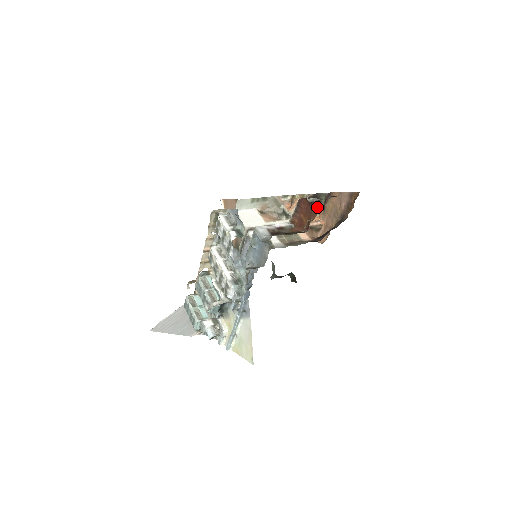
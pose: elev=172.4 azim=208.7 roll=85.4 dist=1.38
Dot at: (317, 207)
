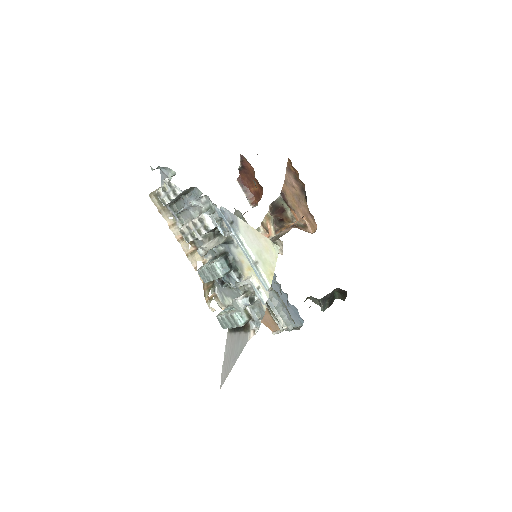
Dot at: (247, 162)
